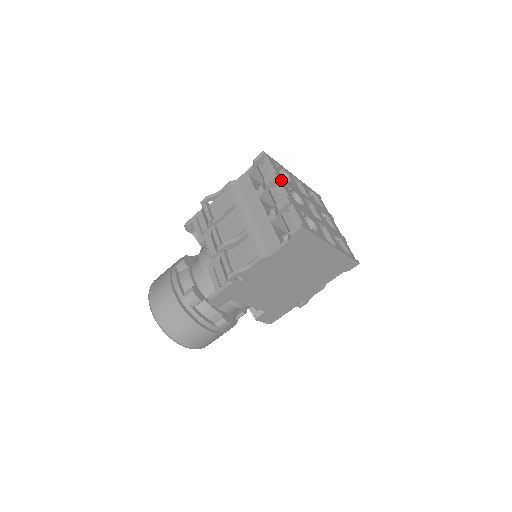
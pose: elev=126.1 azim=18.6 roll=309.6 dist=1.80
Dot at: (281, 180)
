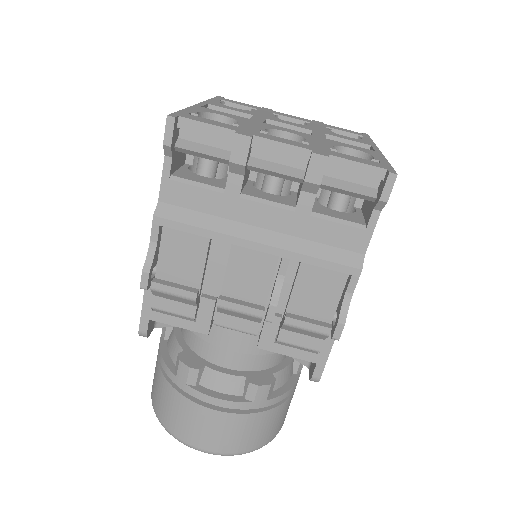
Dot at: (254, 134)
